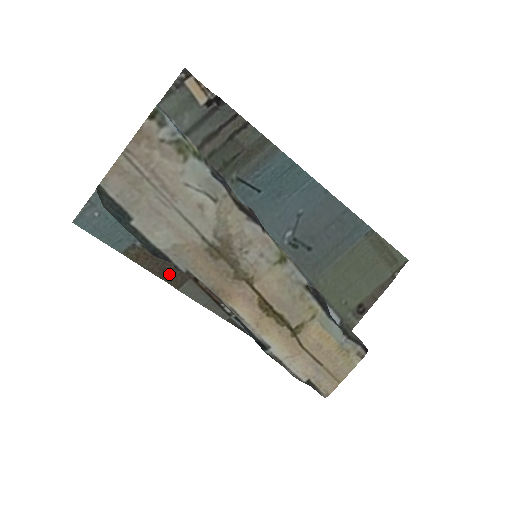
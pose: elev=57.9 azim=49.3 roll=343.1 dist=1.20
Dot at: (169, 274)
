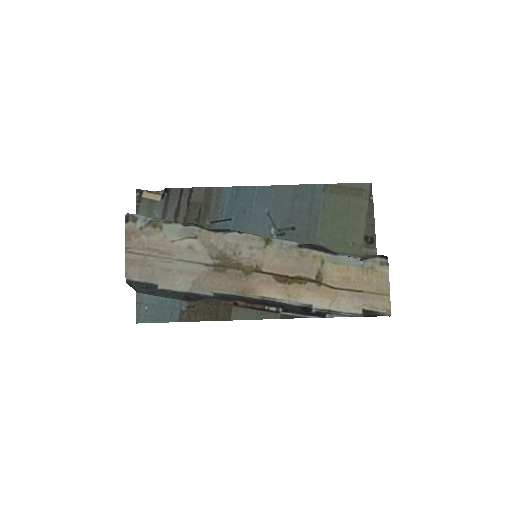
Dot at: (217, 314)
